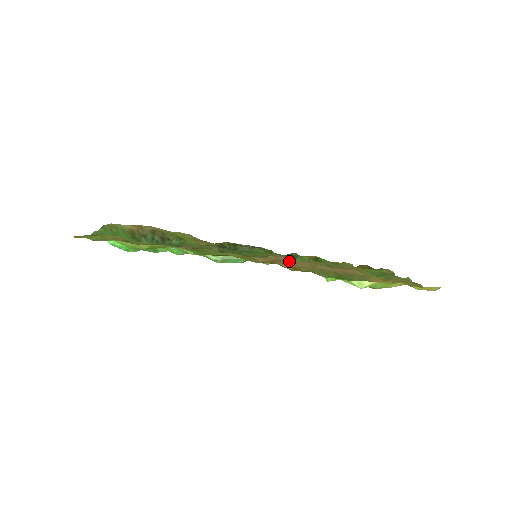
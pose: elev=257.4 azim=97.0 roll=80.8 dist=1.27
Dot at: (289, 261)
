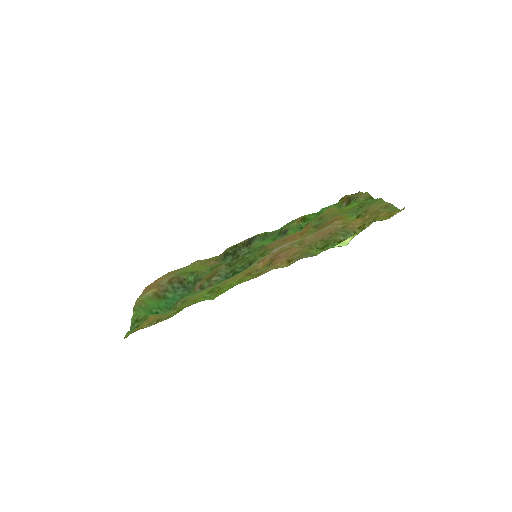
Dot at: (282, 253)
